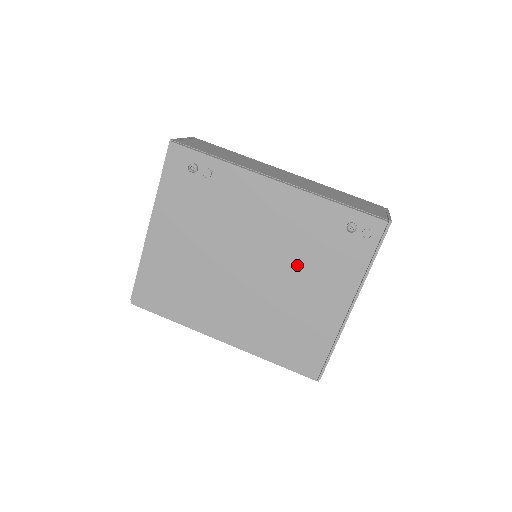
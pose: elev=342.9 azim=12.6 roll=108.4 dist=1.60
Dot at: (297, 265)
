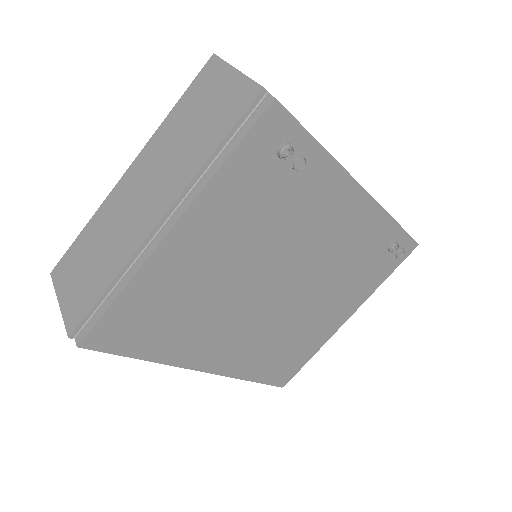
Dot at: (329, 283)
